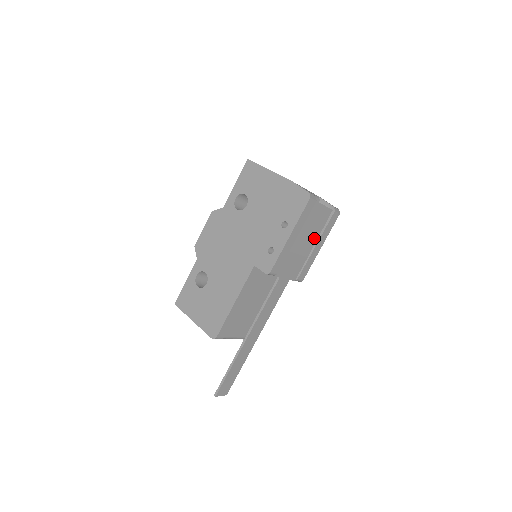
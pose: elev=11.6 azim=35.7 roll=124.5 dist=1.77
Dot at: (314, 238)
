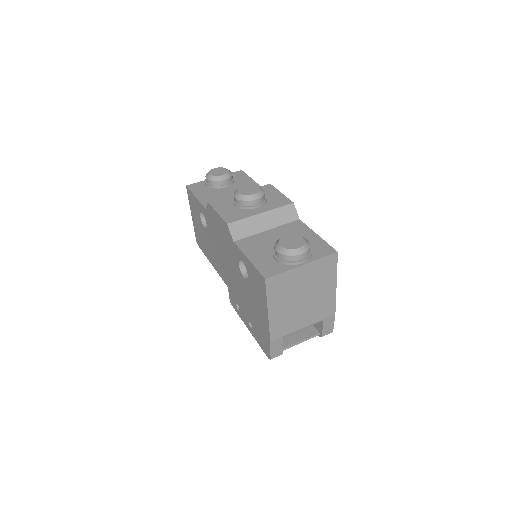
Dot at: occluded
